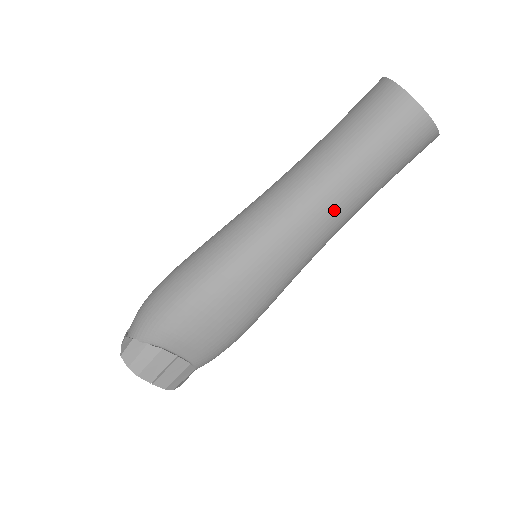
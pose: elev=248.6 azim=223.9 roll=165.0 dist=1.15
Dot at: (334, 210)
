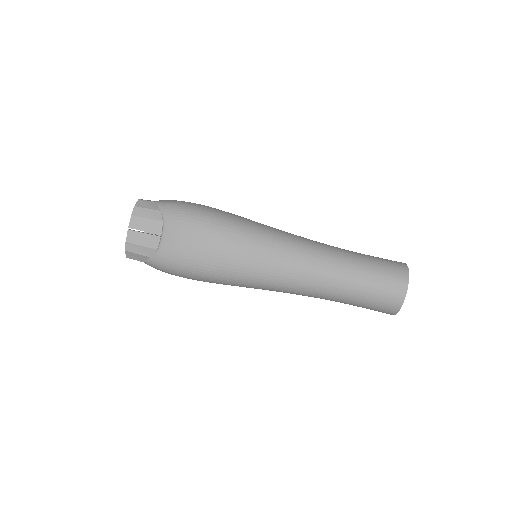
Dot at: (323, 274)
